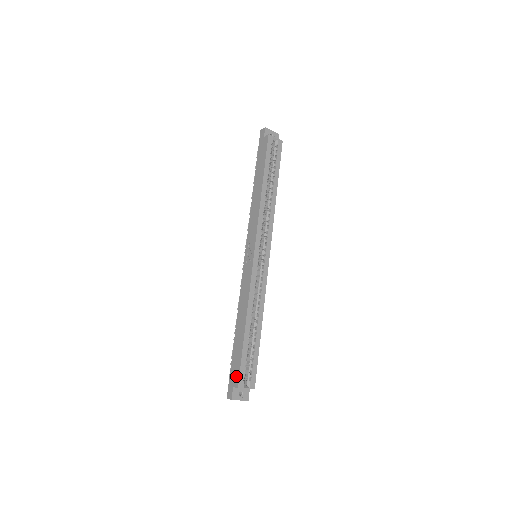
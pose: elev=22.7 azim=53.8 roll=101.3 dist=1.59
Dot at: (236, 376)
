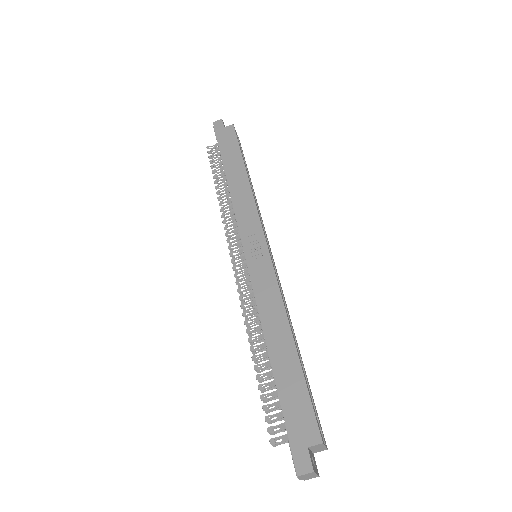
Dot at: (308, 425)
